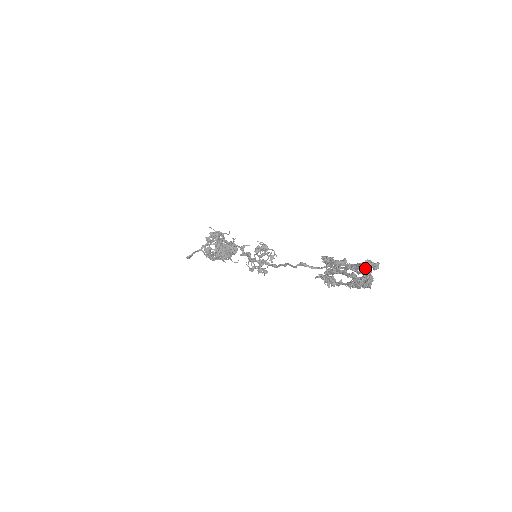
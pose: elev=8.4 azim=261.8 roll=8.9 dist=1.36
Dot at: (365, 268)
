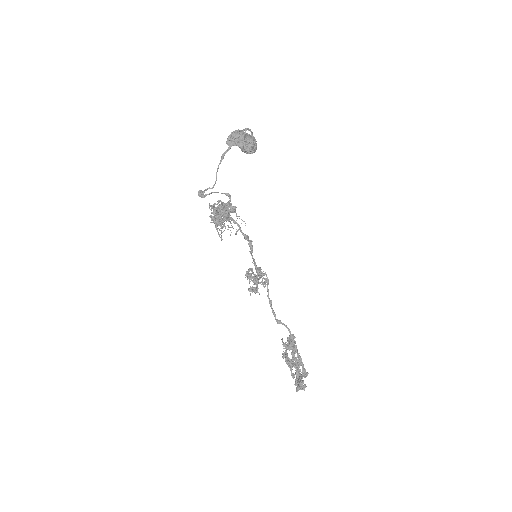
Dot at: (298, 384)
